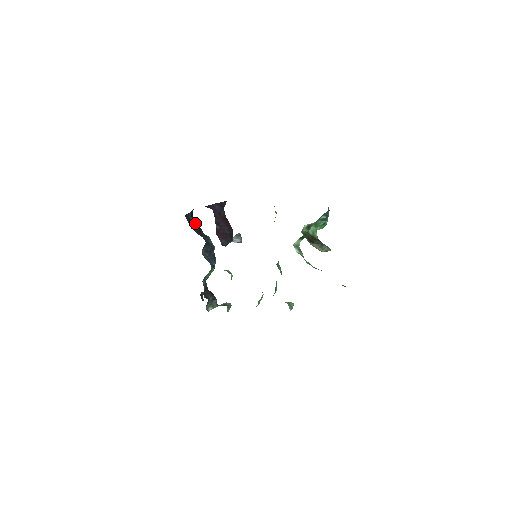
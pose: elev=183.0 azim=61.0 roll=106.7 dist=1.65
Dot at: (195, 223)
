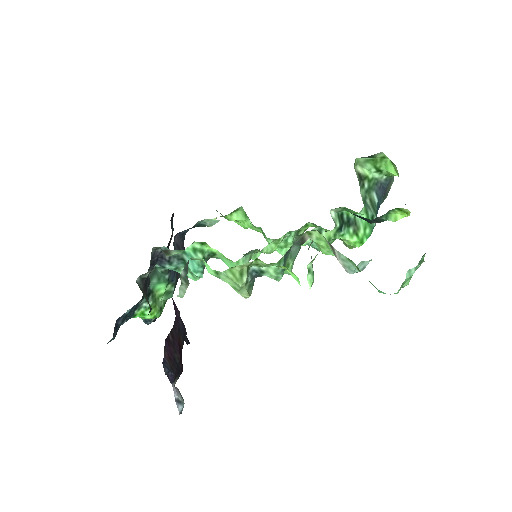
Dot at: occluded
